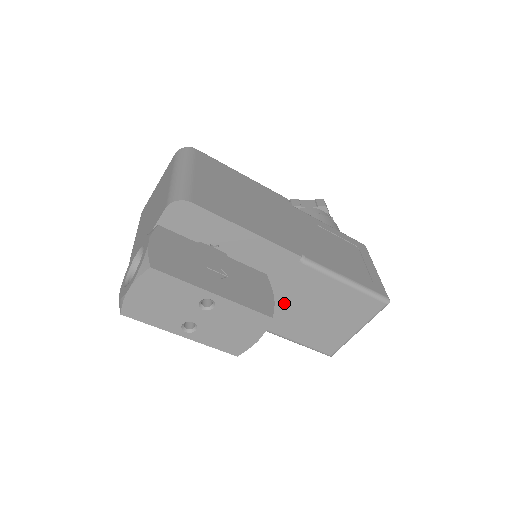
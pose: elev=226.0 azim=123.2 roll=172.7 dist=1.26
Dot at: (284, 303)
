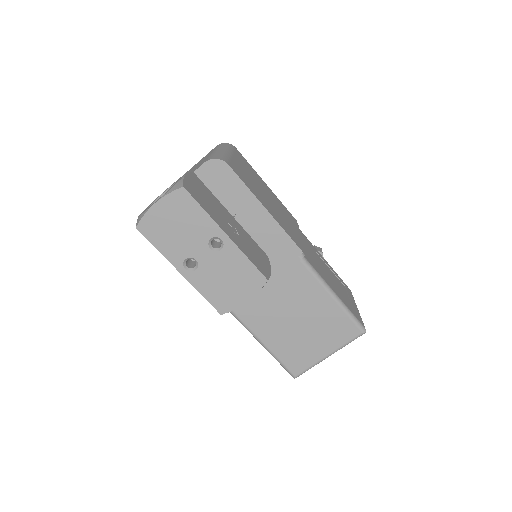
Dot at: (271, 299)
